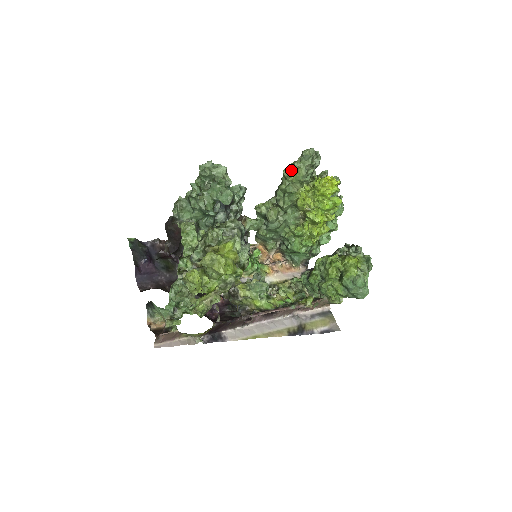
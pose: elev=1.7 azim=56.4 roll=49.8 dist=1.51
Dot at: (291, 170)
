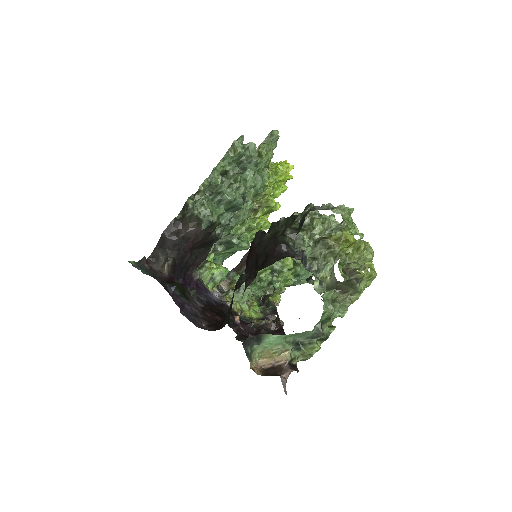
Dot at: (262, 153)
